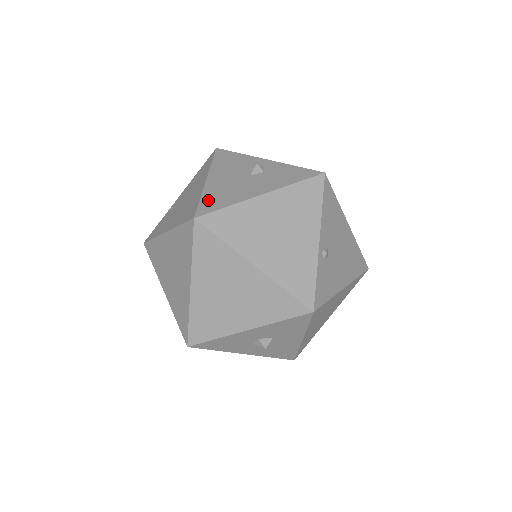
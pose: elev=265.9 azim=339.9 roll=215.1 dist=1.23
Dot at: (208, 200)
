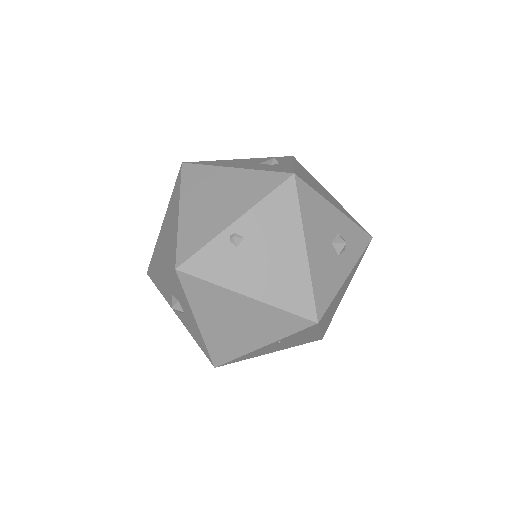
Dot at: (210, 161)
